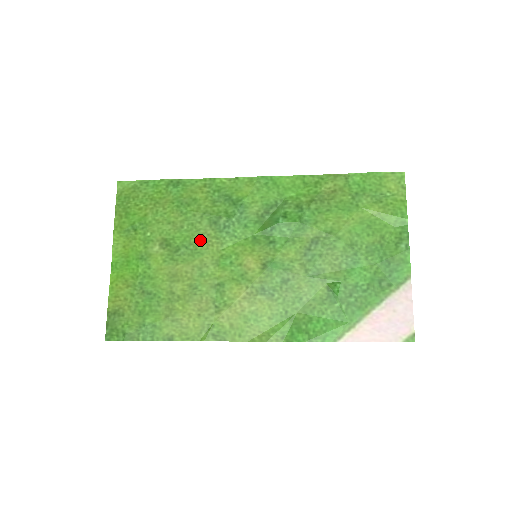
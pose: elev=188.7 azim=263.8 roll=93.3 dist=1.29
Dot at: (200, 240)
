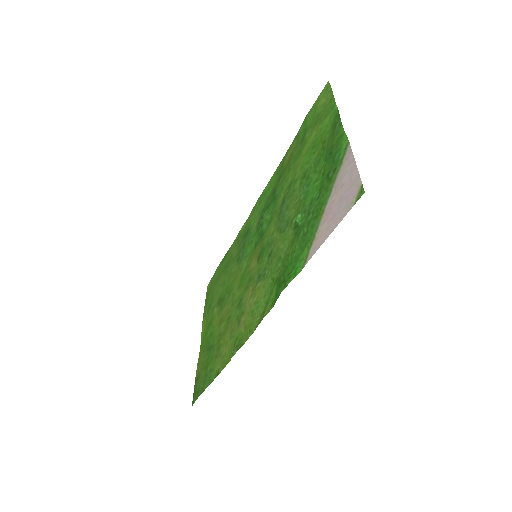
Dot at: (233, 280)
